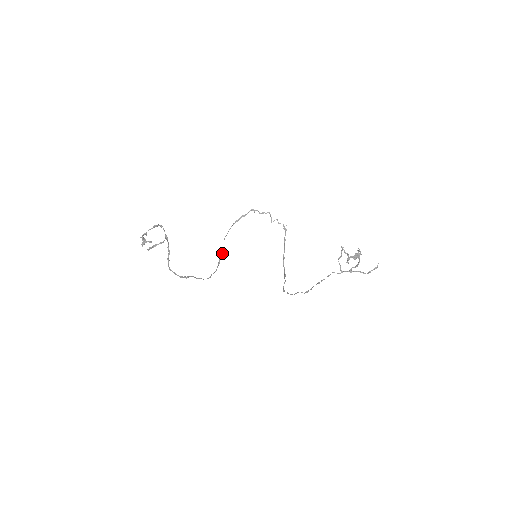
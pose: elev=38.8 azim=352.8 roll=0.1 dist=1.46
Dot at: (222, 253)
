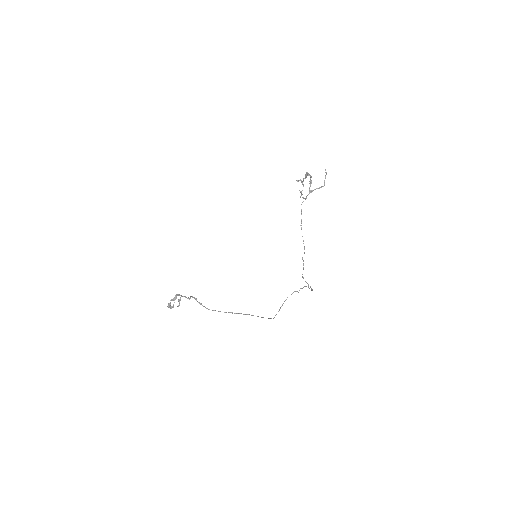
Dot at: occluded
